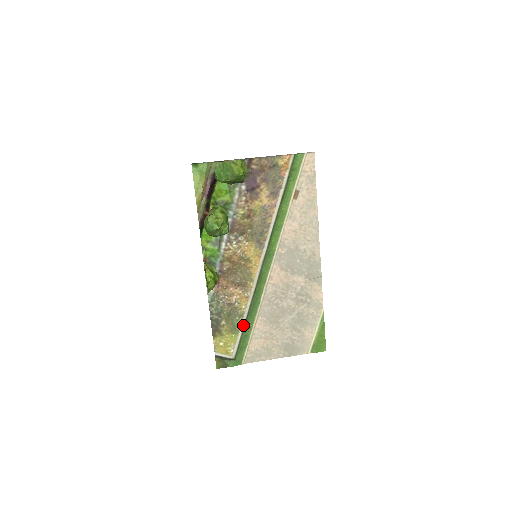
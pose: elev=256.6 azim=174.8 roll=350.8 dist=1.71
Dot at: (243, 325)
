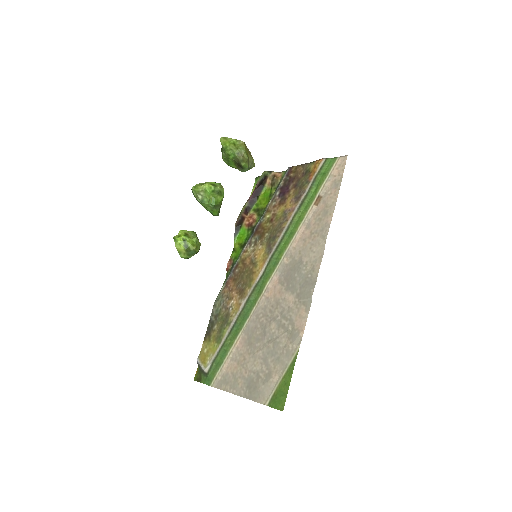
Dot at: (226, 336)
